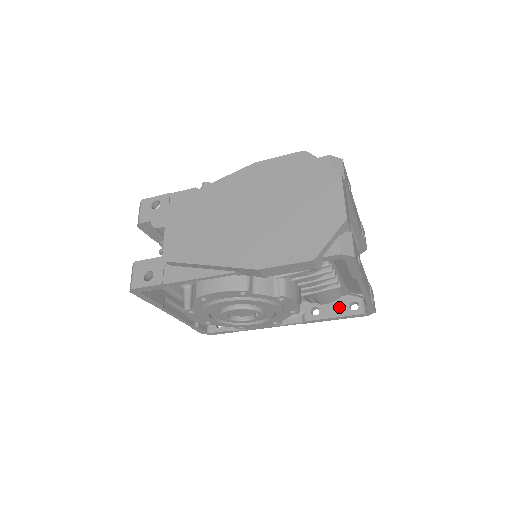
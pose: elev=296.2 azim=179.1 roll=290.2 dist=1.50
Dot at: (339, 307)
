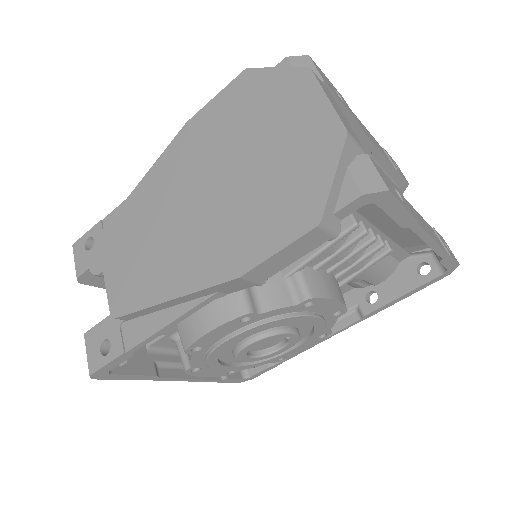
Dot at: (403, 279)
